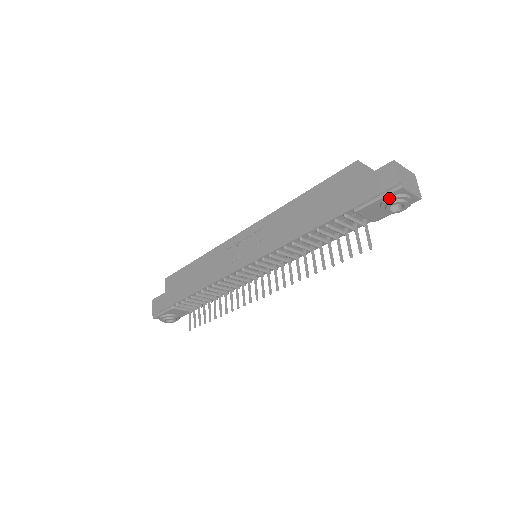
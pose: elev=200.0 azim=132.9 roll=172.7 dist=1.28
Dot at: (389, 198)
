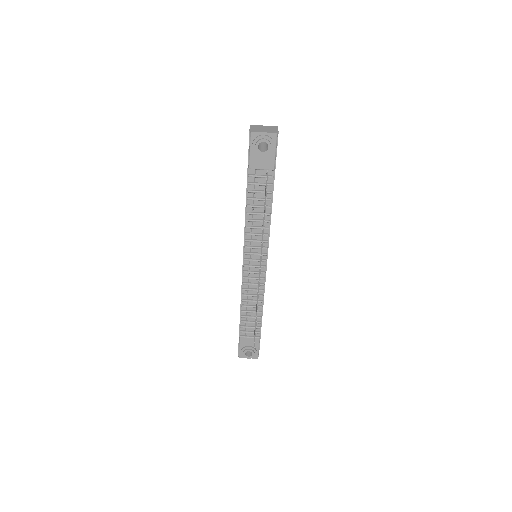
Dot at: (252, 144)
